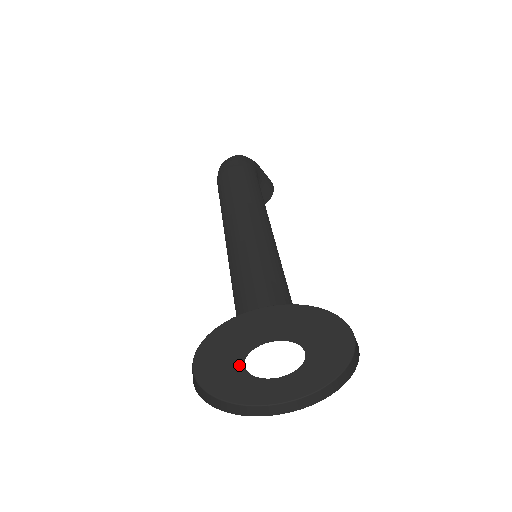
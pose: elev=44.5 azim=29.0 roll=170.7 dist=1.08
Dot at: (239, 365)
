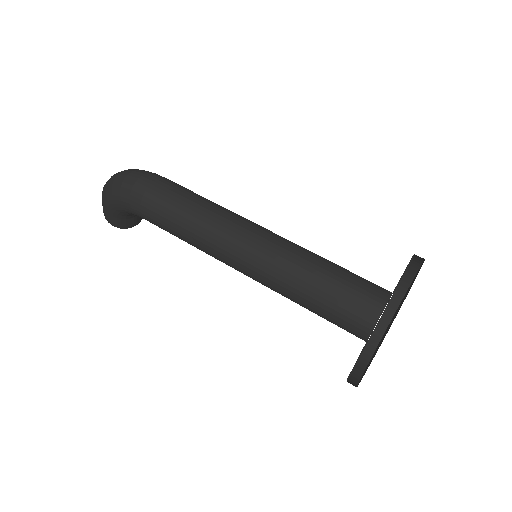
Dot at: occluded
